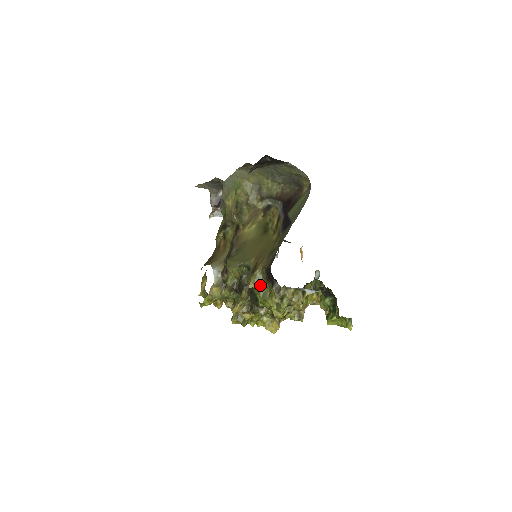
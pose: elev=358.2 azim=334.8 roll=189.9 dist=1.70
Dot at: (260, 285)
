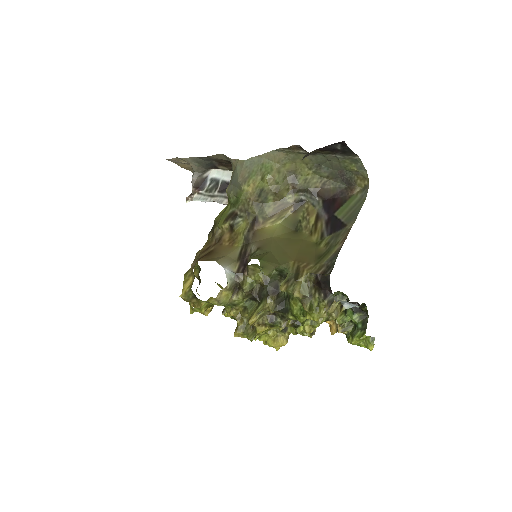
Dot at: (306, 295)
